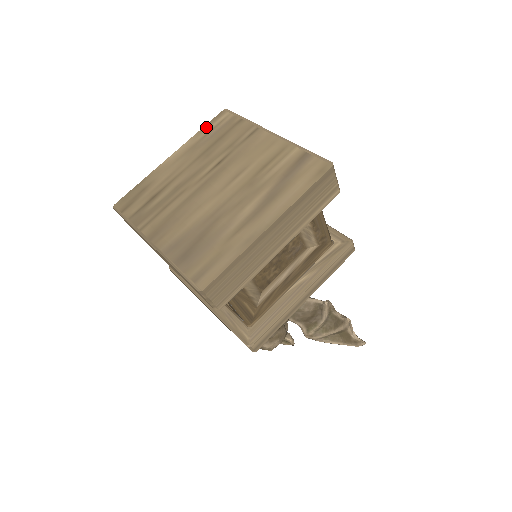
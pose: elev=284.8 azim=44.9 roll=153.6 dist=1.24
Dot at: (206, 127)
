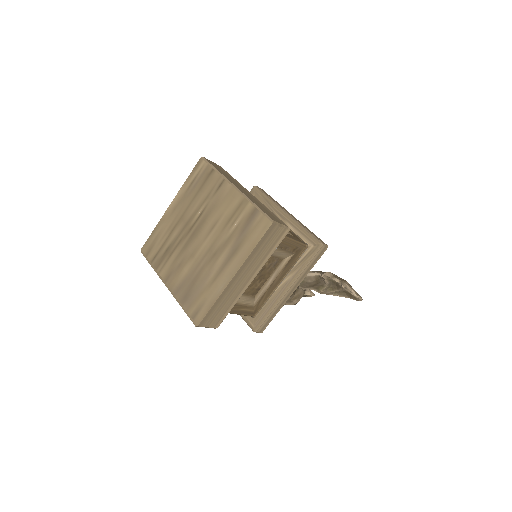
Dot at: (190, 176)
